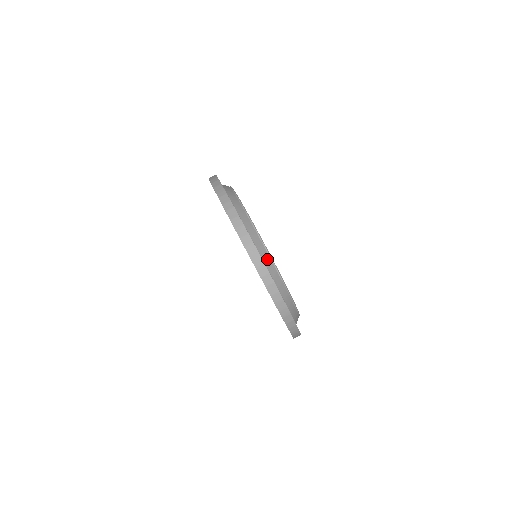
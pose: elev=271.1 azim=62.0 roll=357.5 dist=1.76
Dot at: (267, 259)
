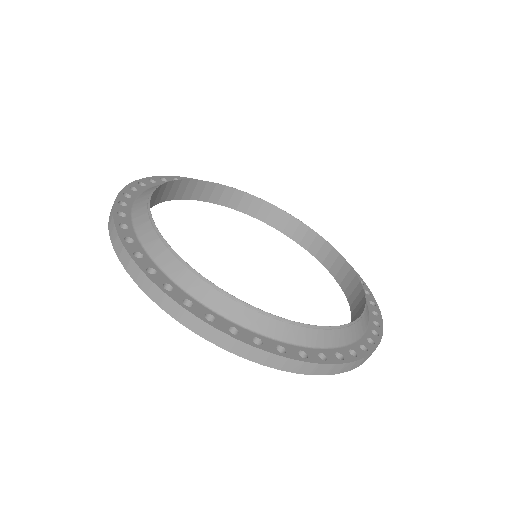
Dot at: (333, 337)
